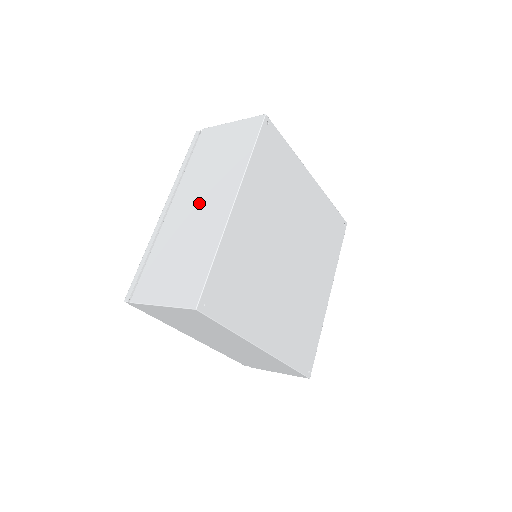
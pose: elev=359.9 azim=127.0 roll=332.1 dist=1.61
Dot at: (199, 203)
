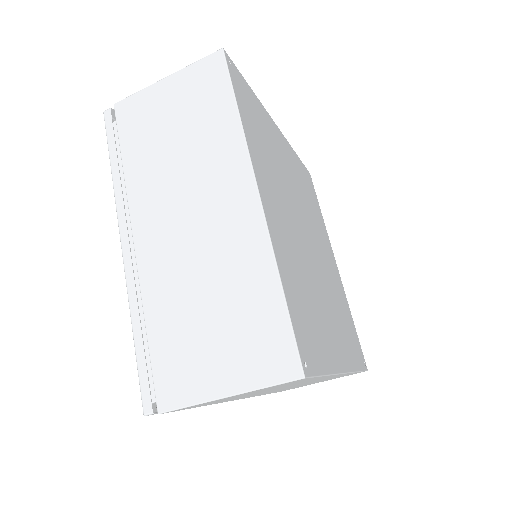
Dot at: (189, 214)
